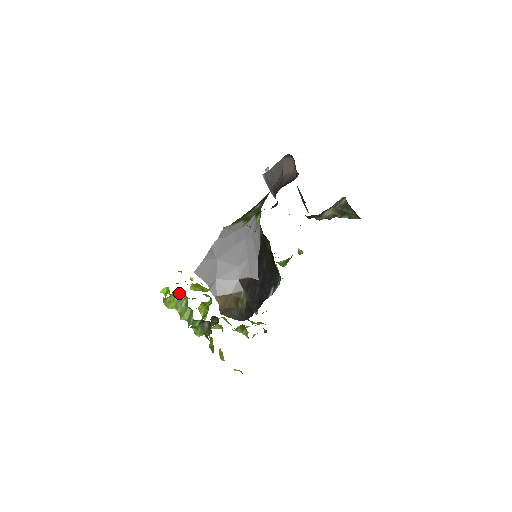
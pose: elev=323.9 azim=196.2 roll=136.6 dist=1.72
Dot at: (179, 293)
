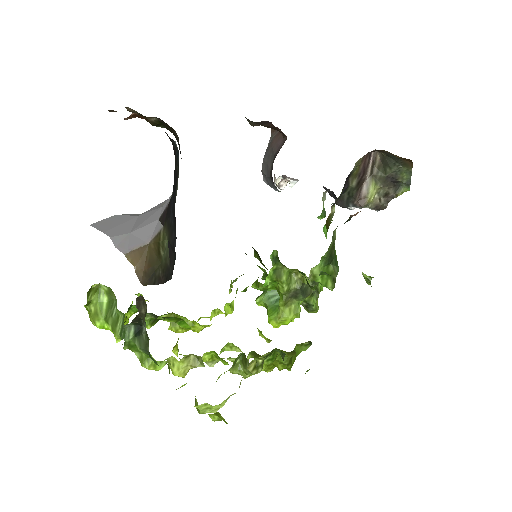
Dot at: (107, 296)
